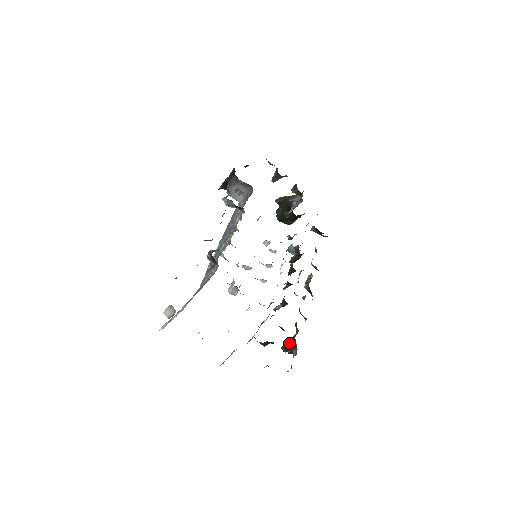
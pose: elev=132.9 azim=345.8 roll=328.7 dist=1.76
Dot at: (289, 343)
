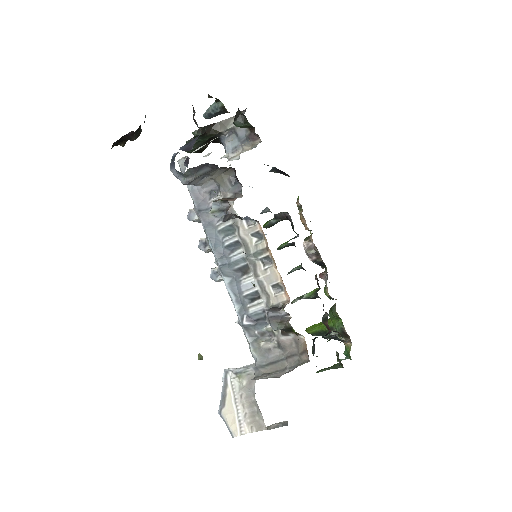
Dot at: (331, 333)
